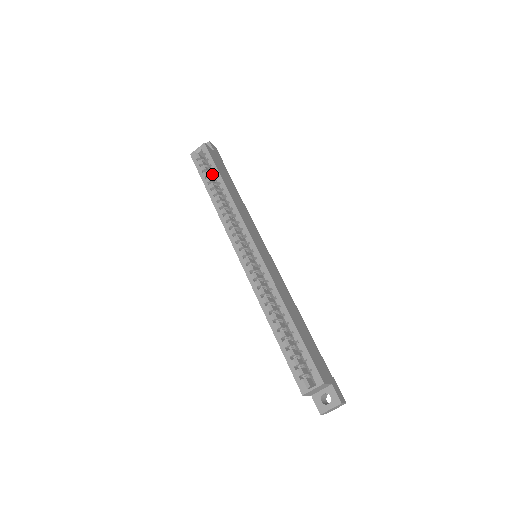
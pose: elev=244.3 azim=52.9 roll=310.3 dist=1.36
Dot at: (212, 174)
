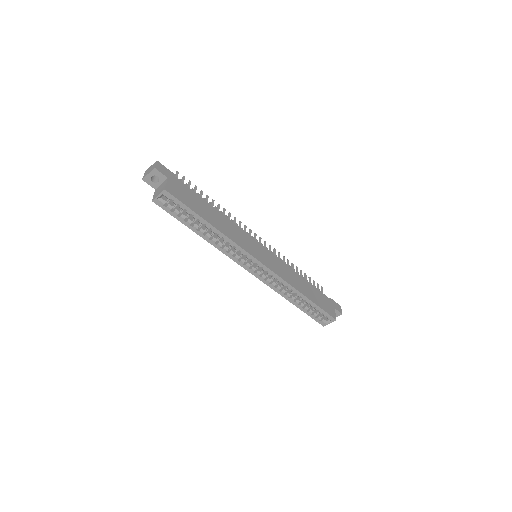
Dot at: occluded
